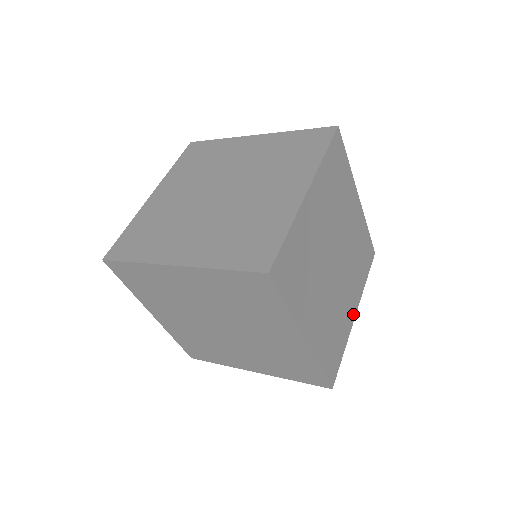
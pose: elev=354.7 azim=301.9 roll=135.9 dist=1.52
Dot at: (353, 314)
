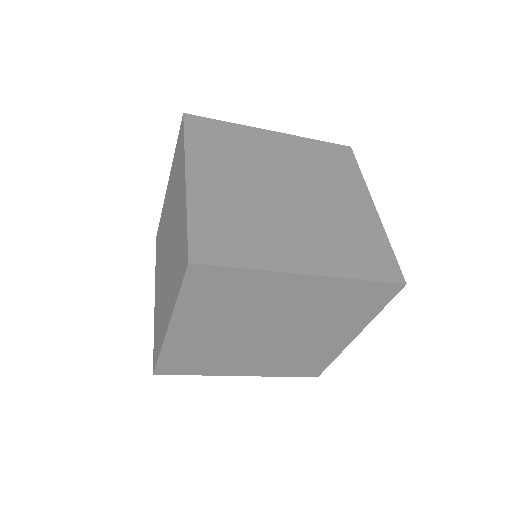
Dot at: occluded
